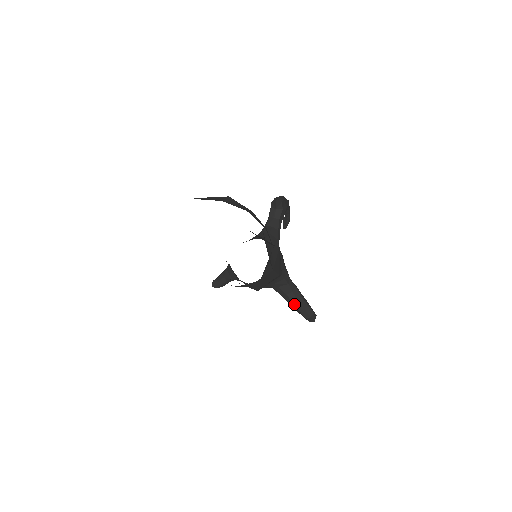
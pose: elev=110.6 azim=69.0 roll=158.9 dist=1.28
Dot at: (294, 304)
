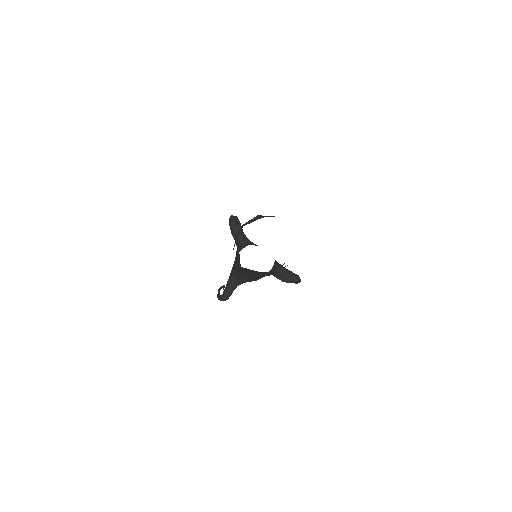
Dot at: (286, 276)
